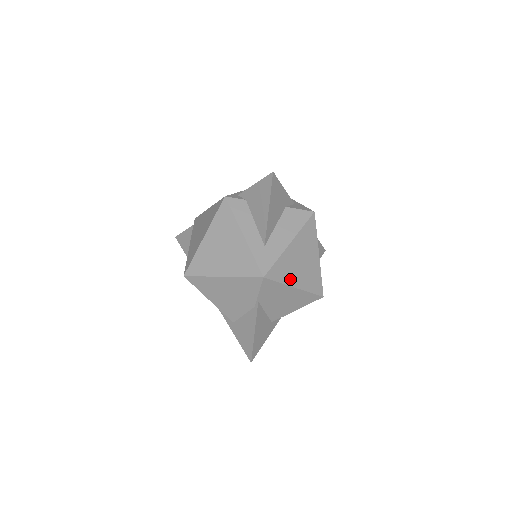
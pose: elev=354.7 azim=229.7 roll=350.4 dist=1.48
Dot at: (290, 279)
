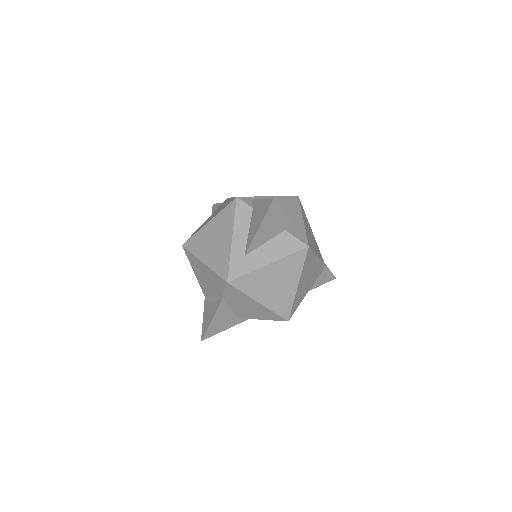
Dot at: (256, 294)
